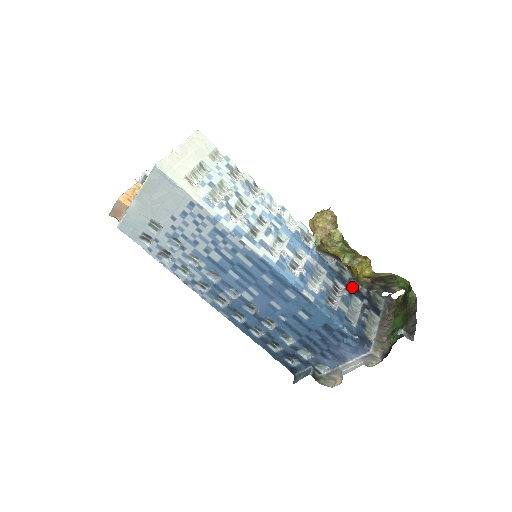
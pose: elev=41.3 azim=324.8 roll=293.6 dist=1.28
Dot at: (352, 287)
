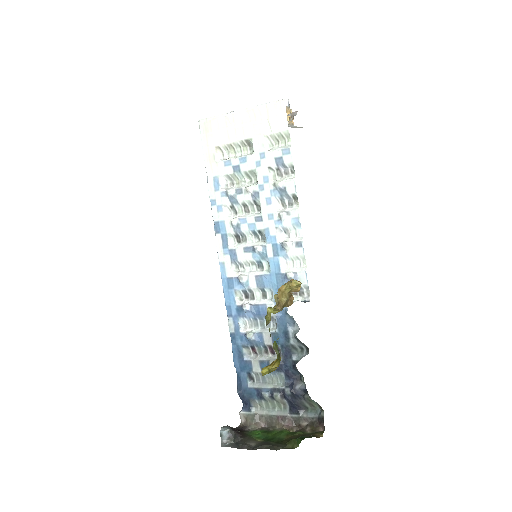
Dot at: (291, 368)
